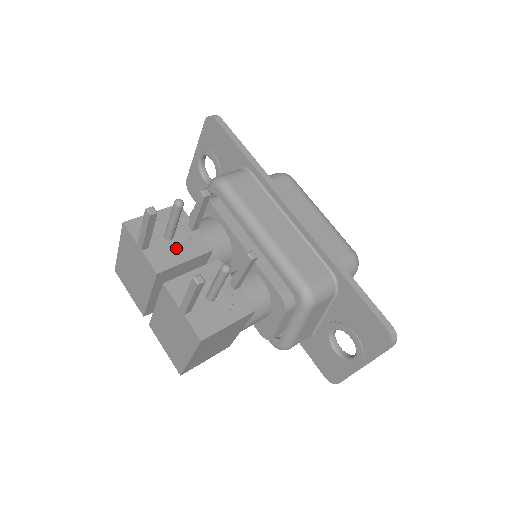
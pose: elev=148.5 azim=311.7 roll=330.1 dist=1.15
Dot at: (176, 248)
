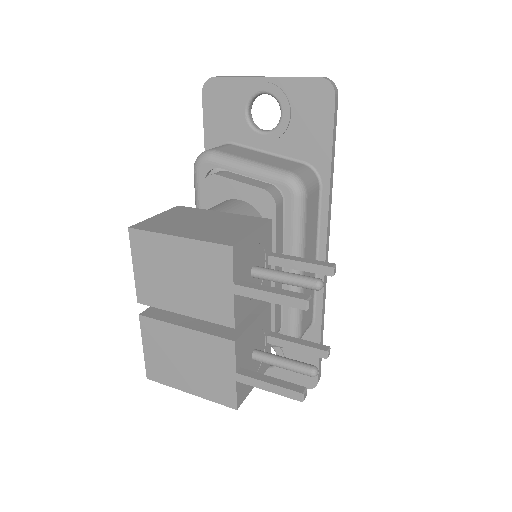
Dot at: occluded
